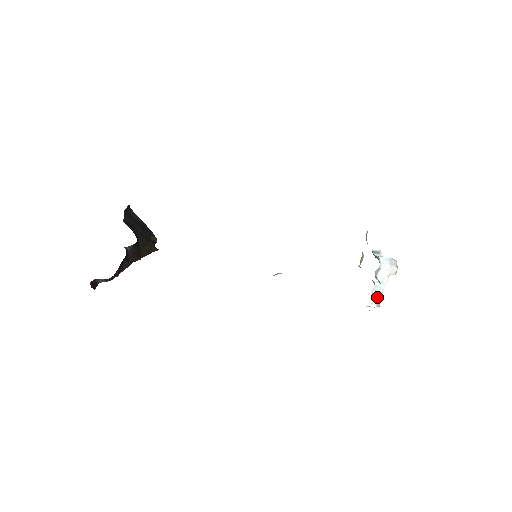
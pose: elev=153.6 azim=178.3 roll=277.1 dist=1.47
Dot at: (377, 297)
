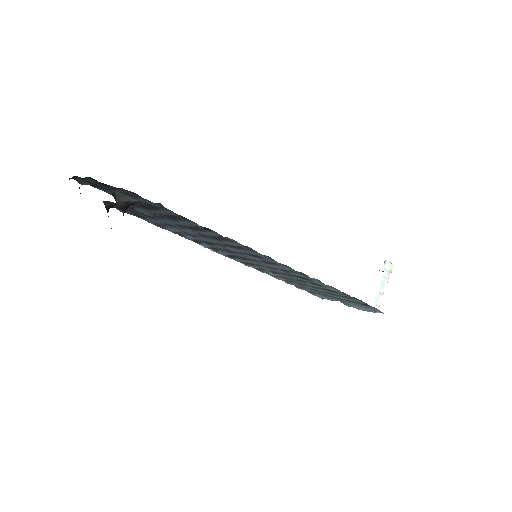
Dot at: (380, 297)
